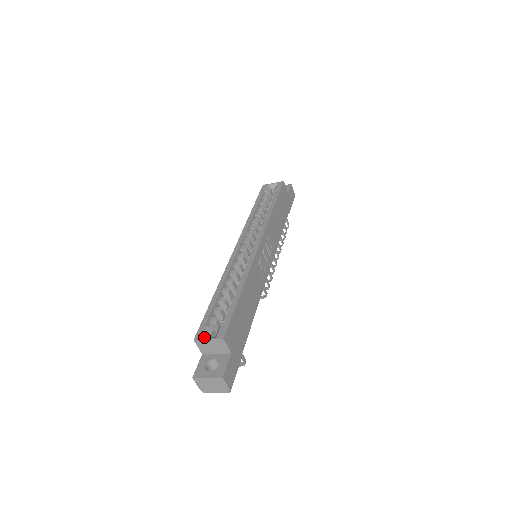
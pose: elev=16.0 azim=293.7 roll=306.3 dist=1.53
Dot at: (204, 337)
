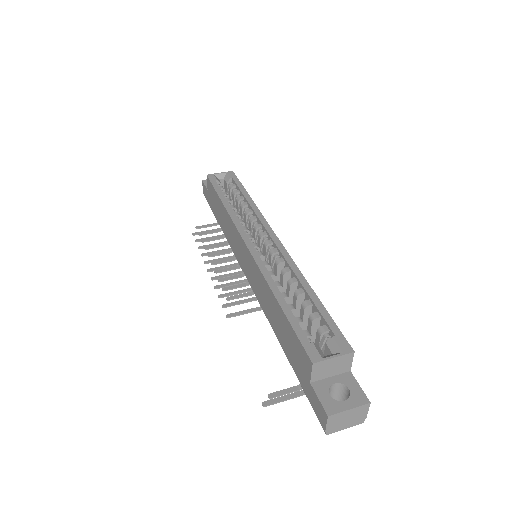
Dot at: (322, 357)
